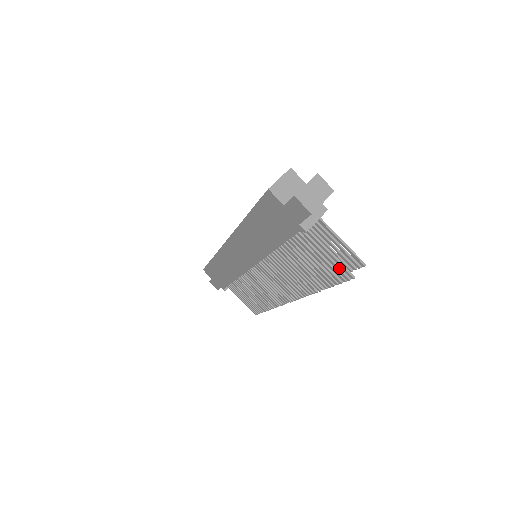
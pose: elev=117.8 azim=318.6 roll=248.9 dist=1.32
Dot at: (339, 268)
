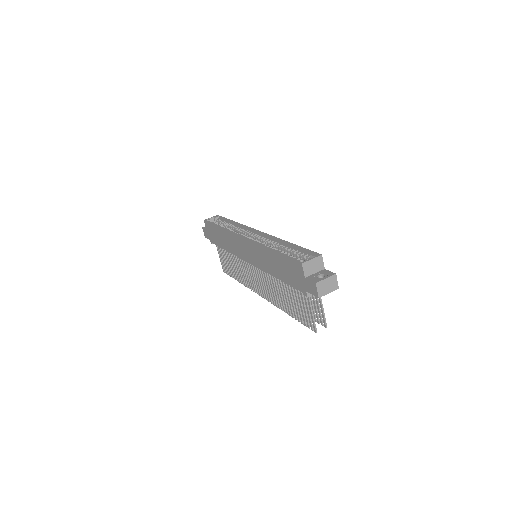
Dot at: (311, 322)
